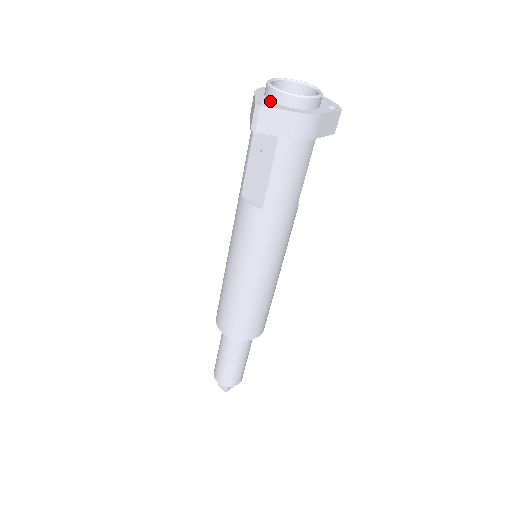
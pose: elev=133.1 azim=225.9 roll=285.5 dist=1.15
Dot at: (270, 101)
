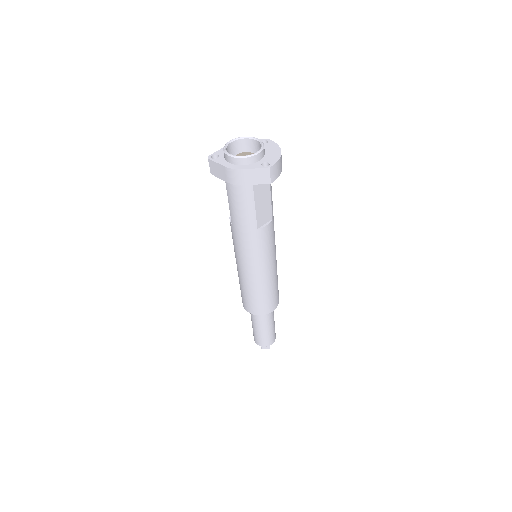
Dot at: (223, 155)
